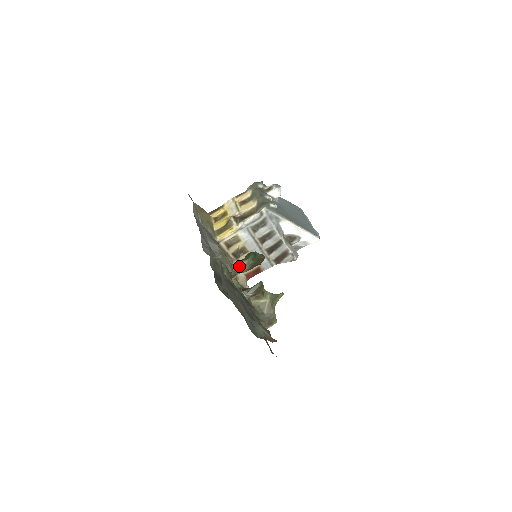
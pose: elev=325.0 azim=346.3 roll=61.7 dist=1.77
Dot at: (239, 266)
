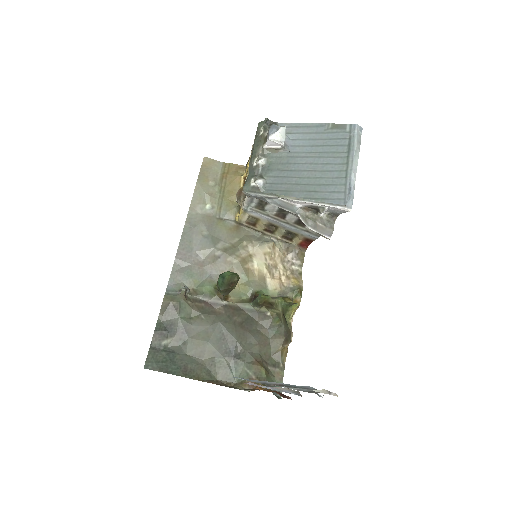
Dot at: occluded
